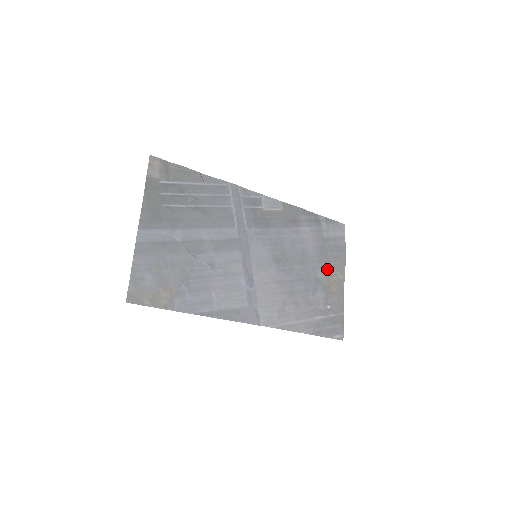
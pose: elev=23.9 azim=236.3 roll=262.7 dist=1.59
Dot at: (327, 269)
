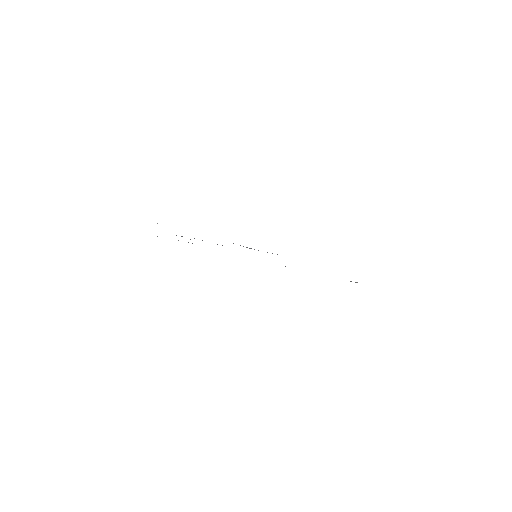
Dot at: occluded
